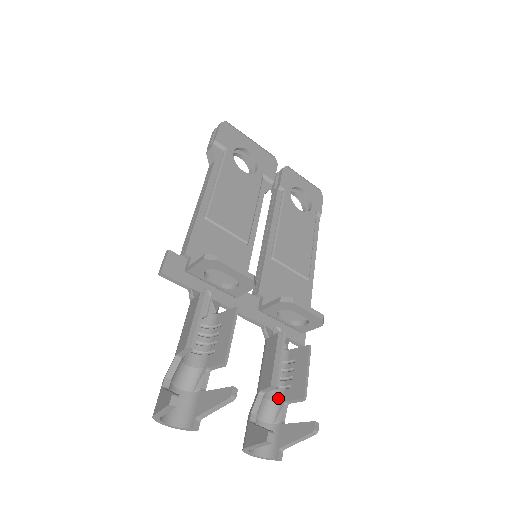
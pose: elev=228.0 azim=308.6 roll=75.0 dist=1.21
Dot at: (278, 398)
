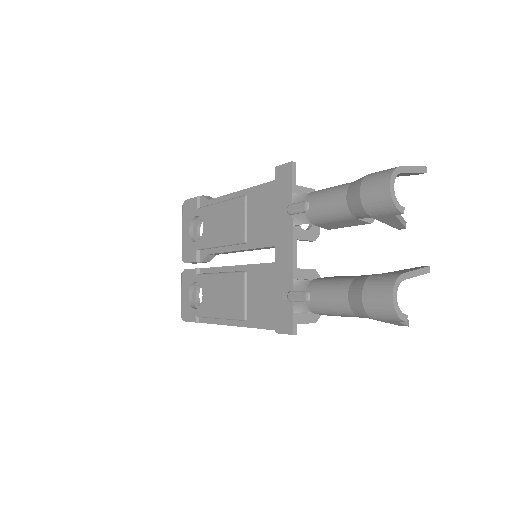
Dot at: occluded
